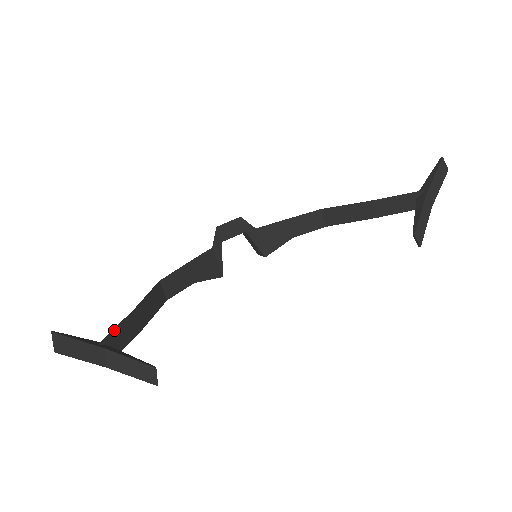
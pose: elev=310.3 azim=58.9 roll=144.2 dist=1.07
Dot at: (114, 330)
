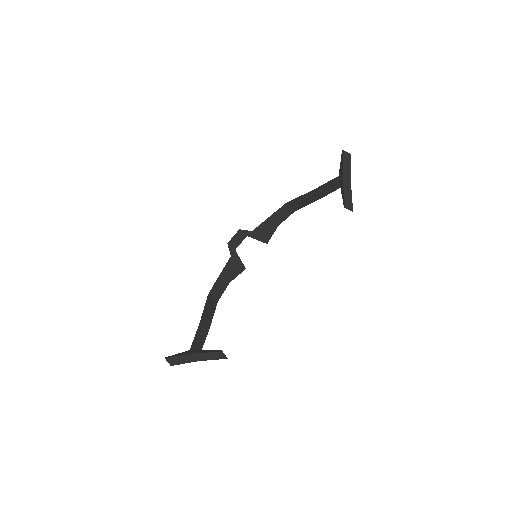
Dot at: (194, 340)
